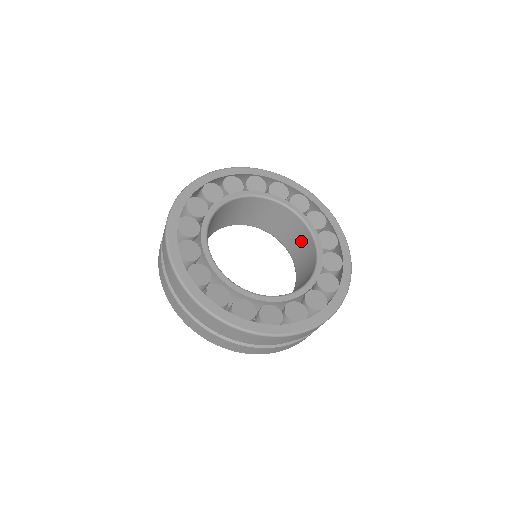
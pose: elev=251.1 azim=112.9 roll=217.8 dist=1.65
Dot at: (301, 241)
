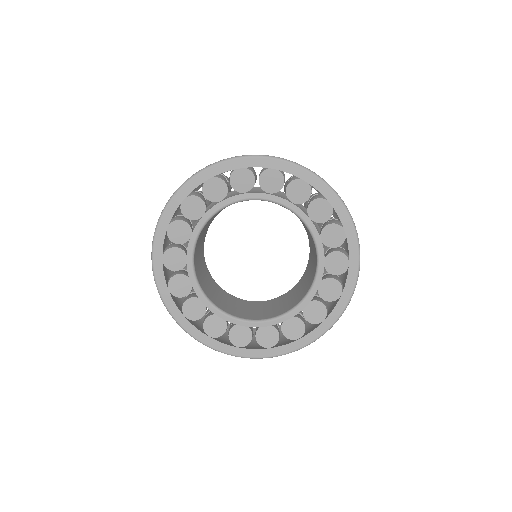
Dot at: occluded
